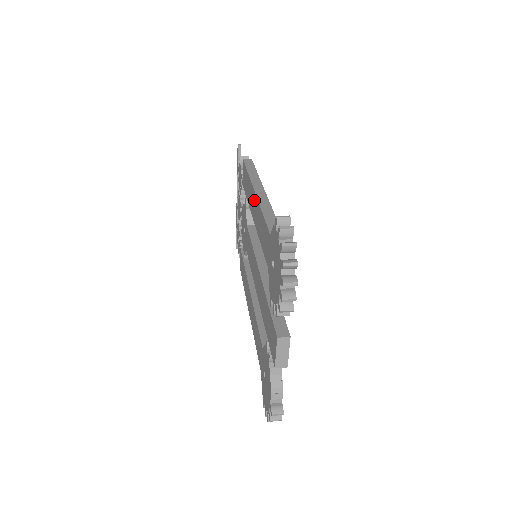
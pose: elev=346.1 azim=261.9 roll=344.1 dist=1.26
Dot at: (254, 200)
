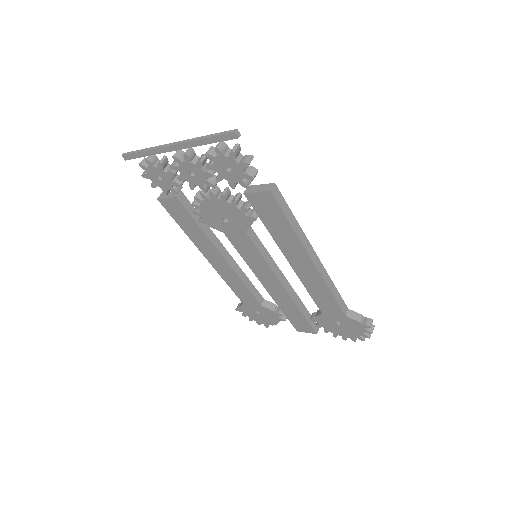
Dot at: (308, 265)
